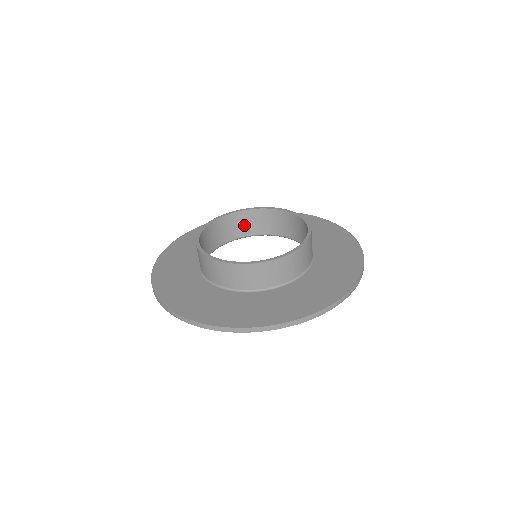
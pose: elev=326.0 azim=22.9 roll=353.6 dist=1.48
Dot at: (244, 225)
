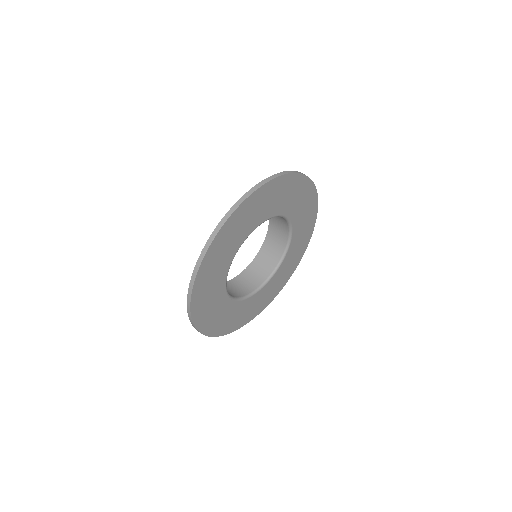
Dot at: (255, 277)
